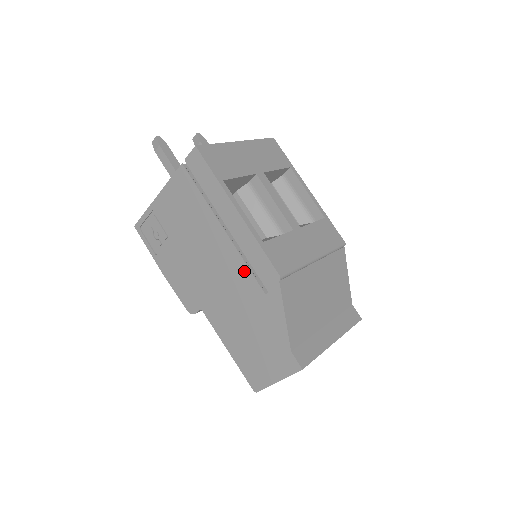
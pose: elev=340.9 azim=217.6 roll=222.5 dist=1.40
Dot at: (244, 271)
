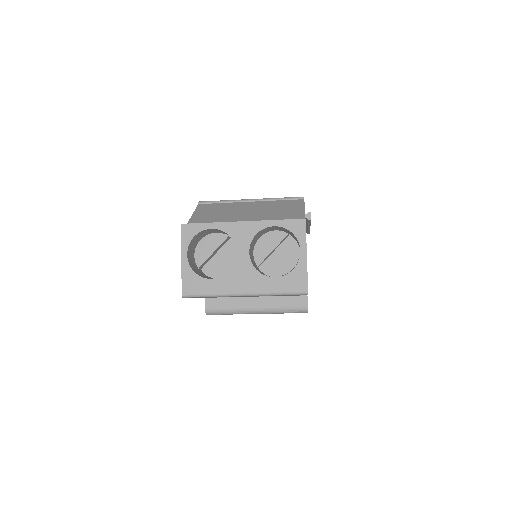
Dot at: occluded
